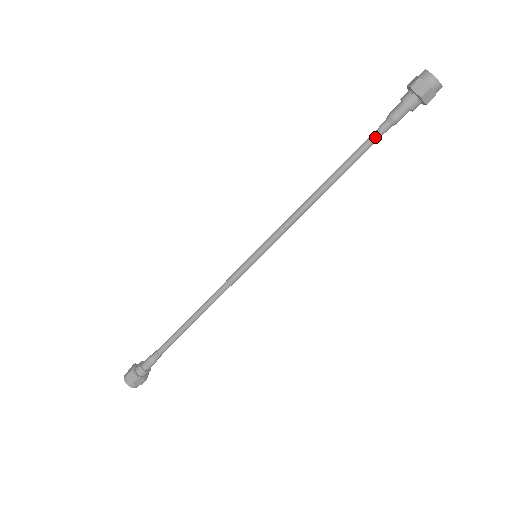
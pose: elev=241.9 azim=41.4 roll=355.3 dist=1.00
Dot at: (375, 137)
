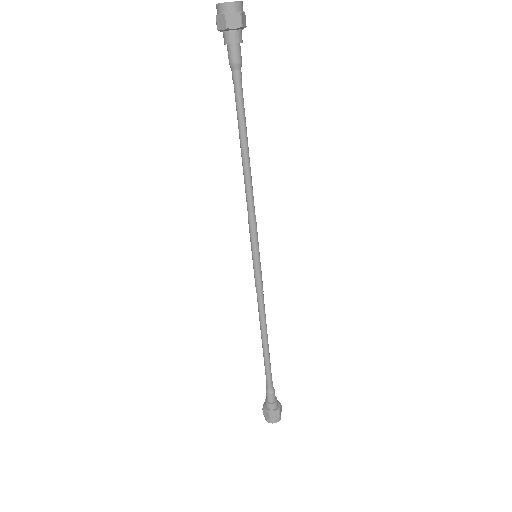
Dot at: (236, 90)
